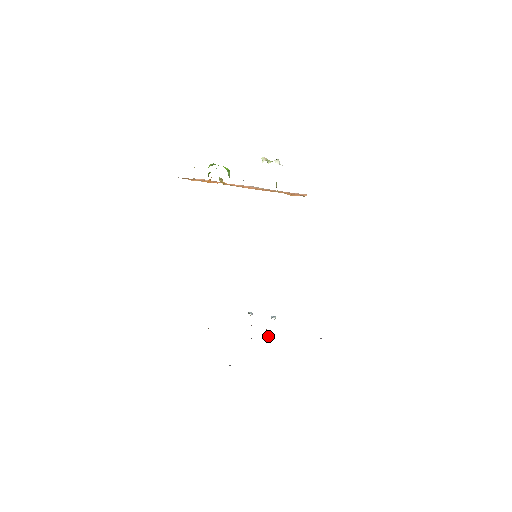
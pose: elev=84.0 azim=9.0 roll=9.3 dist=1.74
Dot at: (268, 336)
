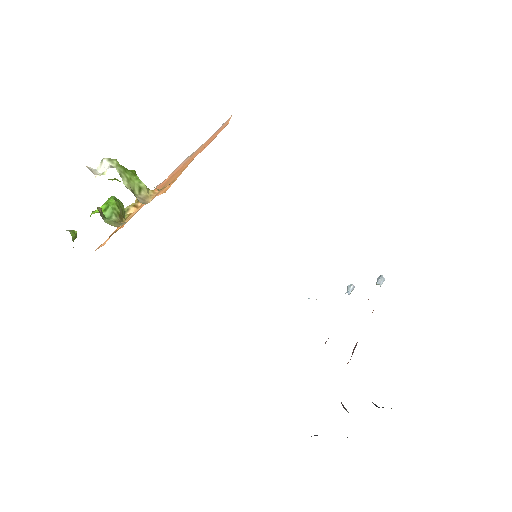
Dot at: occluded
